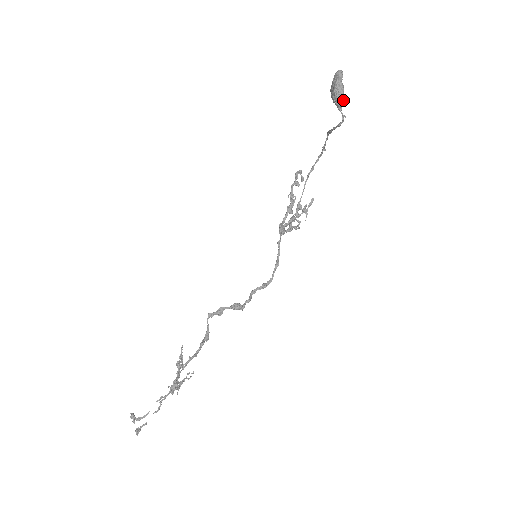
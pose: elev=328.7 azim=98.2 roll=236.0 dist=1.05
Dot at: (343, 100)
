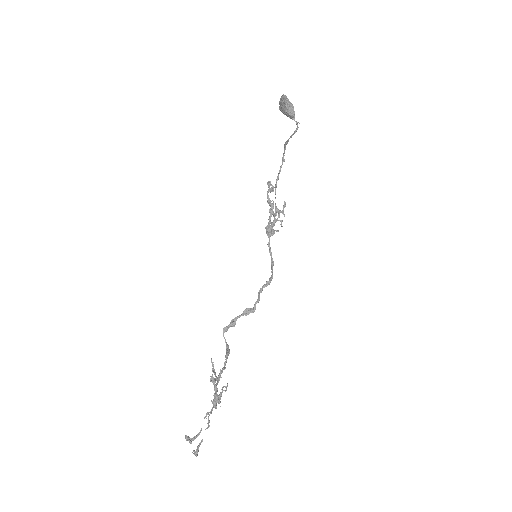
Dot at: (294, 111)
